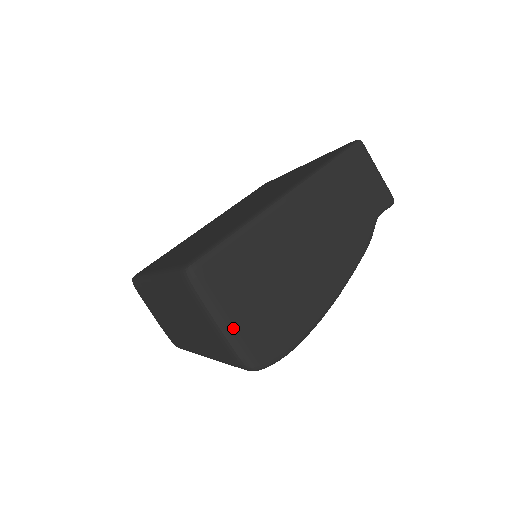
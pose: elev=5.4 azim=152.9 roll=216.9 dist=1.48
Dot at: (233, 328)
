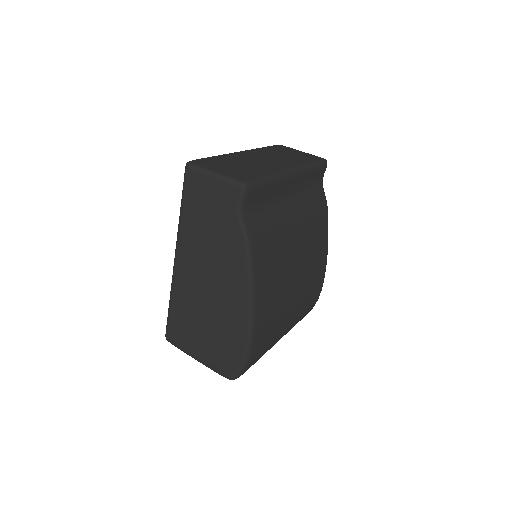
Dot at: (204, 361)
